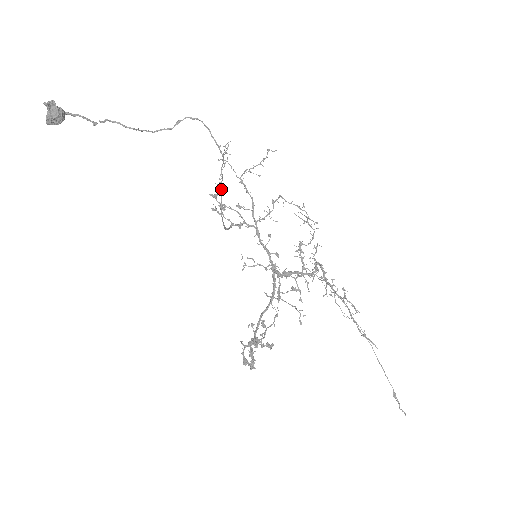
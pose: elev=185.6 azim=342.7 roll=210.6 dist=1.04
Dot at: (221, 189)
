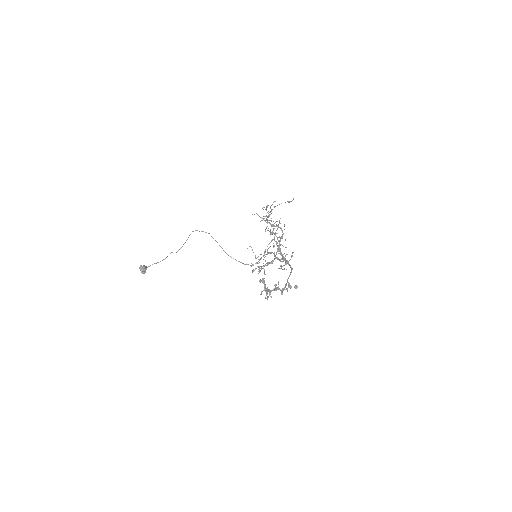
Dot at: (220, 246)
